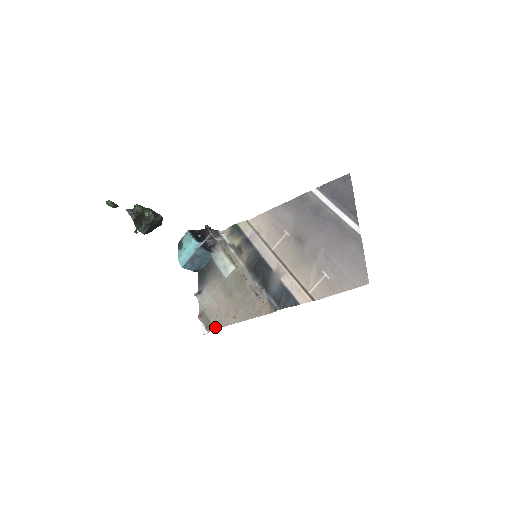
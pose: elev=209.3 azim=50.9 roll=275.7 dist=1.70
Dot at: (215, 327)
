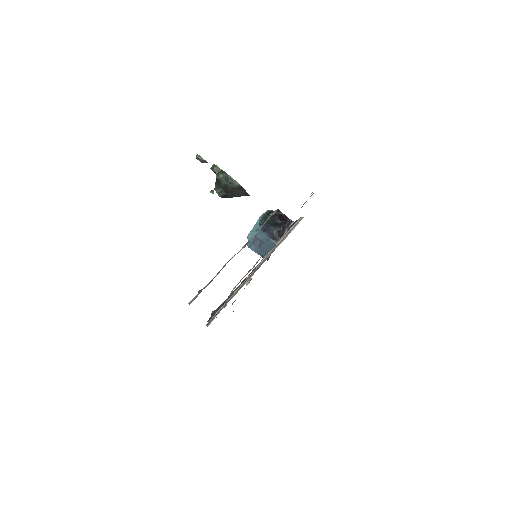
Dot at: occluded
